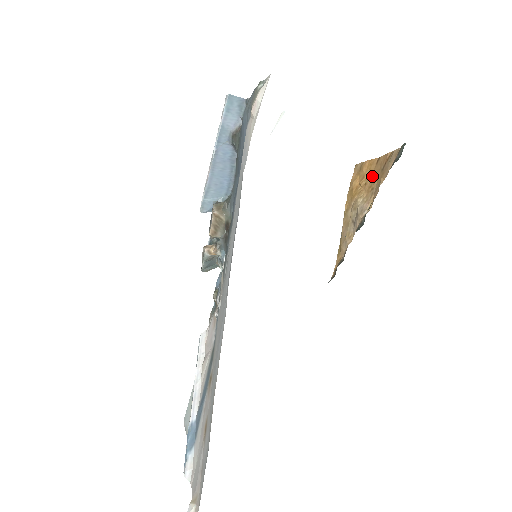
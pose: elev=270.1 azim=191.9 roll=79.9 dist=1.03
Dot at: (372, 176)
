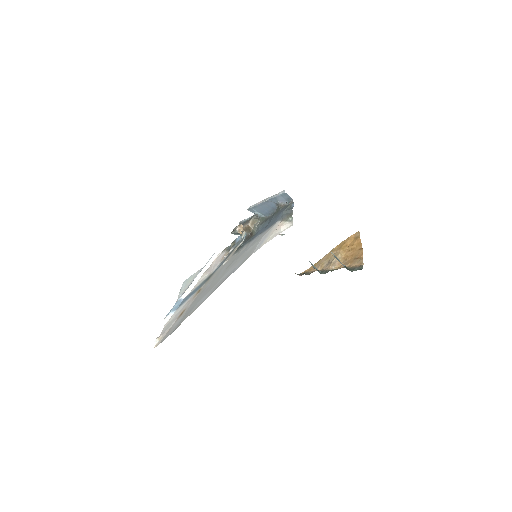
Dot at: (353, 252)
